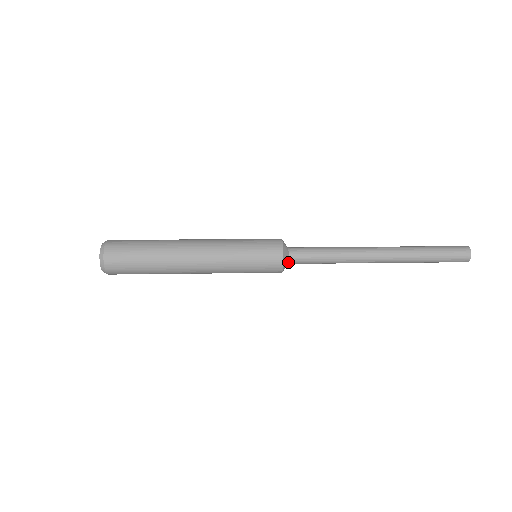
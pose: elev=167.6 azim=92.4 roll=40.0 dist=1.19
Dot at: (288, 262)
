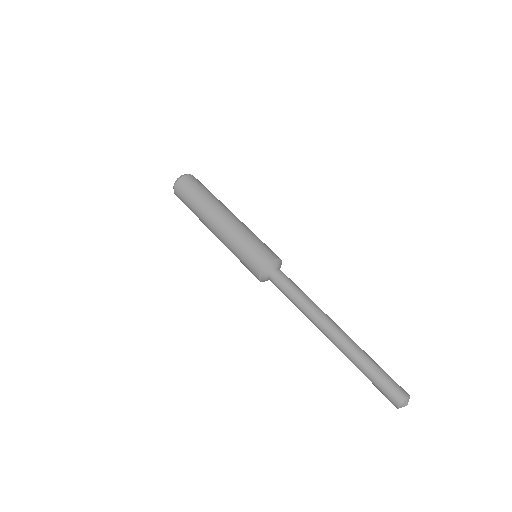
Dot at: occluded
